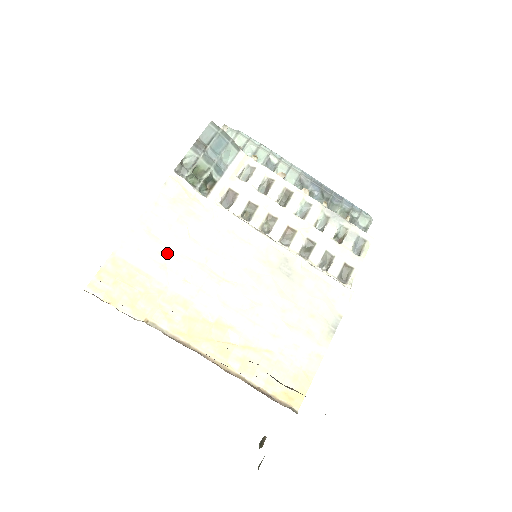
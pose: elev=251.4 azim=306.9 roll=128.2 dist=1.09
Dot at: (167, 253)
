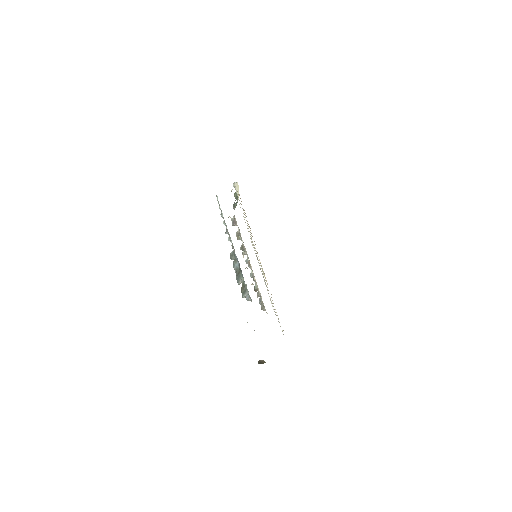
Dot at: occluded
